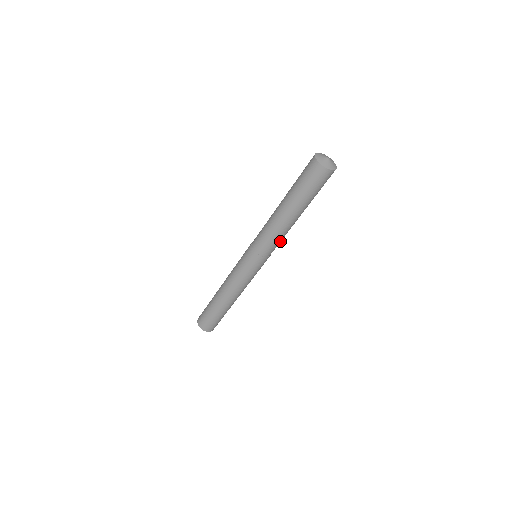
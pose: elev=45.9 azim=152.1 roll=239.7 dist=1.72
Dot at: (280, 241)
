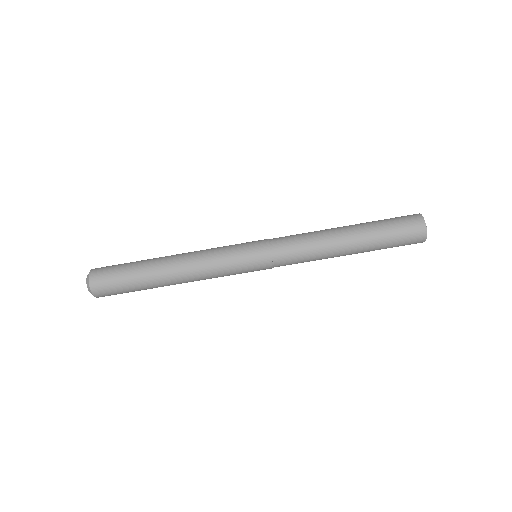
Dot at: (302, 261)
